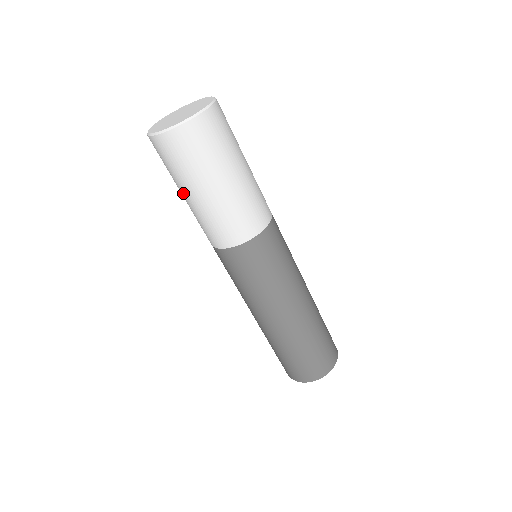
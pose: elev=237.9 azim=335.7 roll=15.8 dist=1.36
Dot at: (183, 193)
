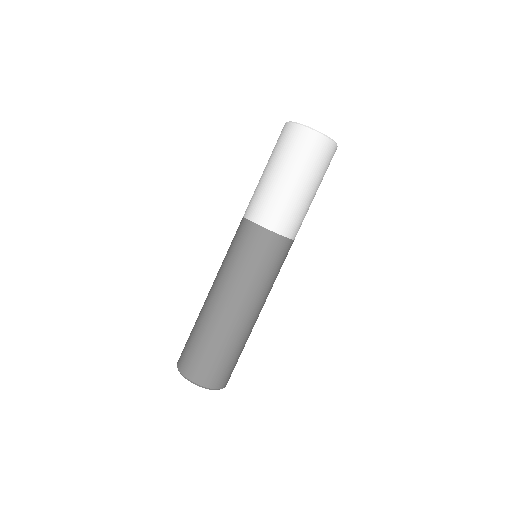
Dot at: (288, 176)
